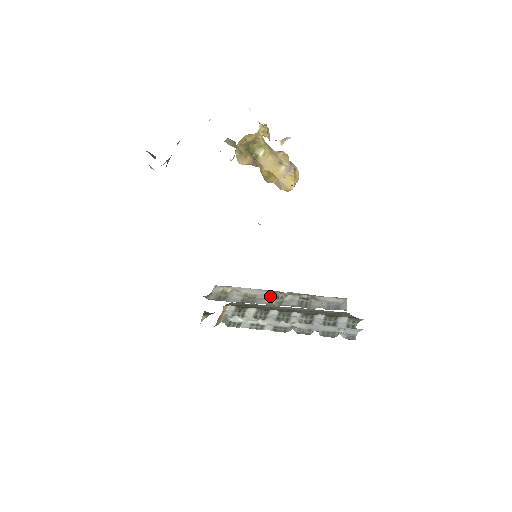
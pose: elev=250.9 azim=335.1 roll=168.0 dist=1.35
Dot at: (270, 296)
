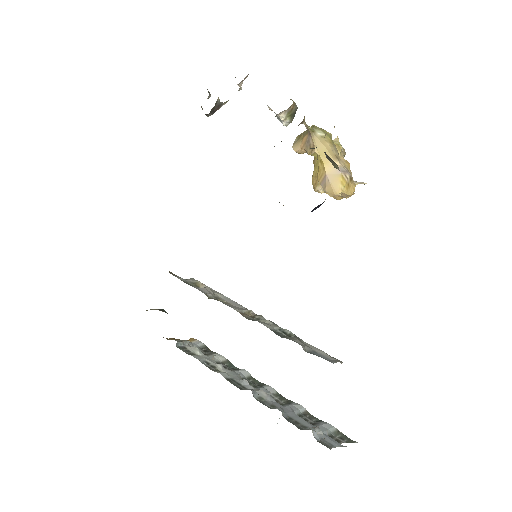
Dot at: (245, 310)
